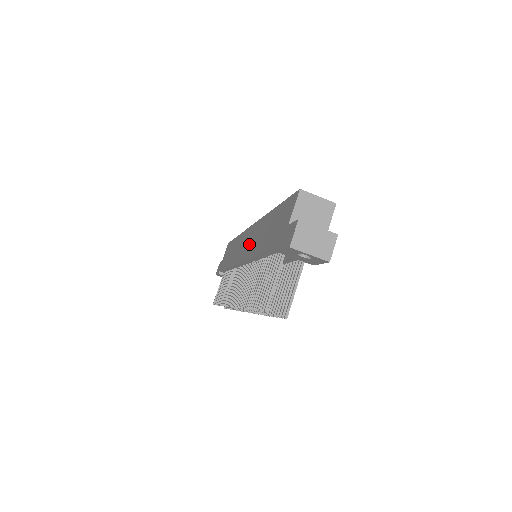
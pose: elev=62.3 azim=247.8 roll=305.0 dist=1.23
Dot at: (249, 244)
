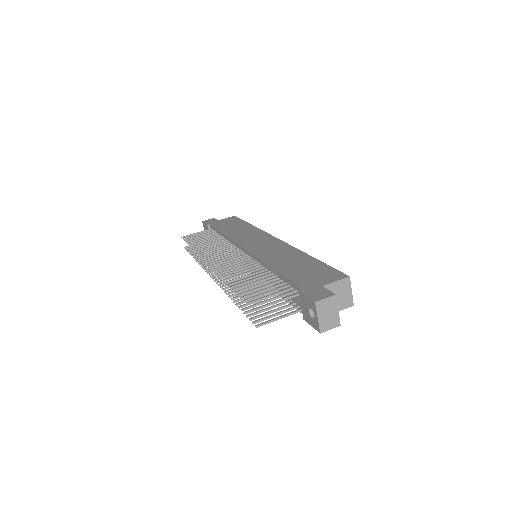
Dot at: (265, 248)
